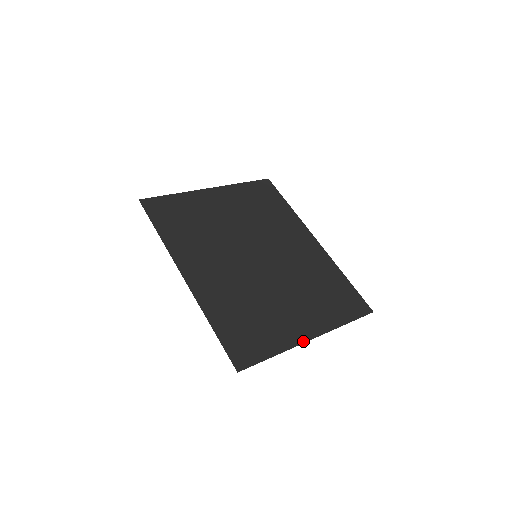
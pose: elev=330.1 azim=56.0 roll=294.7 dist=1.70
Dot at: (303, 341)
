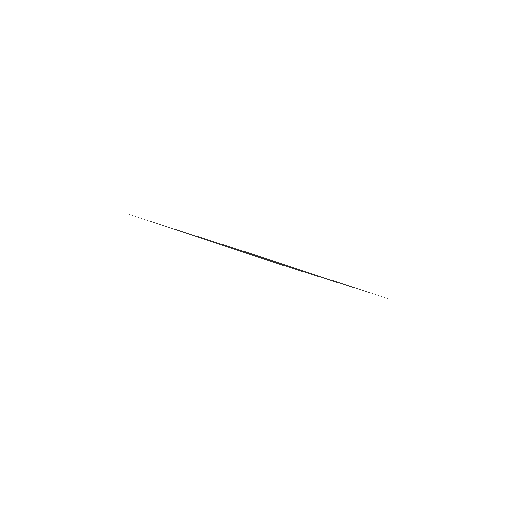
Dot at: occluded
